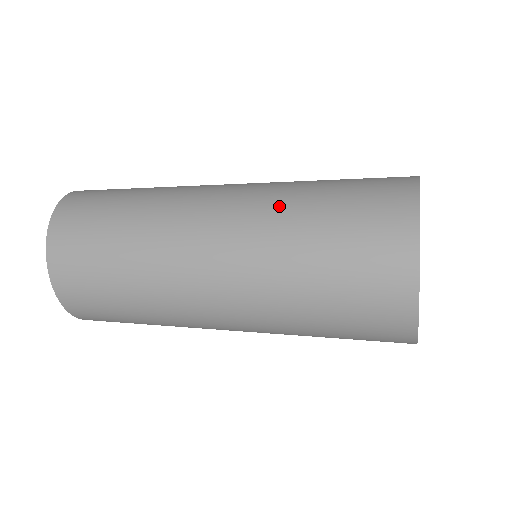
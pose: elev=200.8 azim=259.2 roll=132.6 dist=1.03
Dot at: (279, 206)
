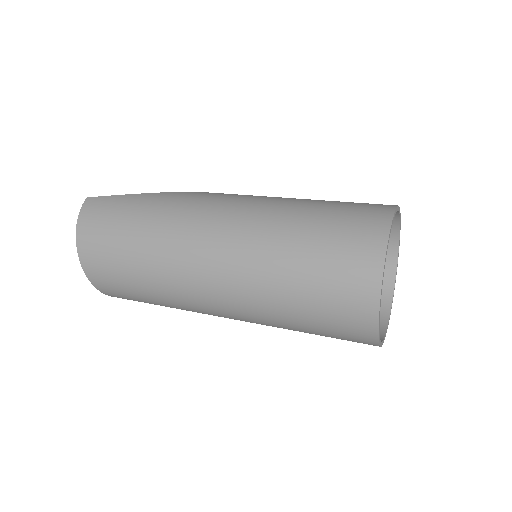
Dot at: (265, 291)
